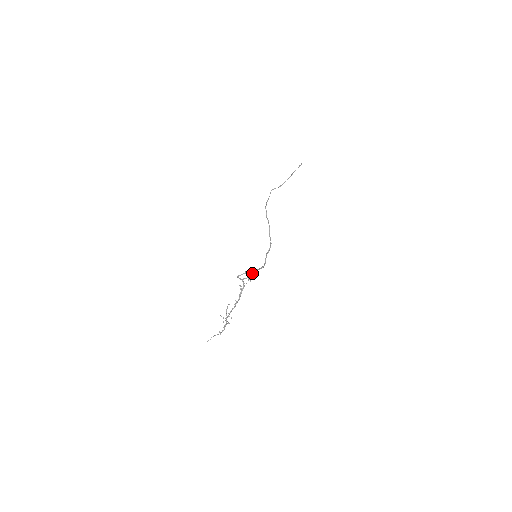
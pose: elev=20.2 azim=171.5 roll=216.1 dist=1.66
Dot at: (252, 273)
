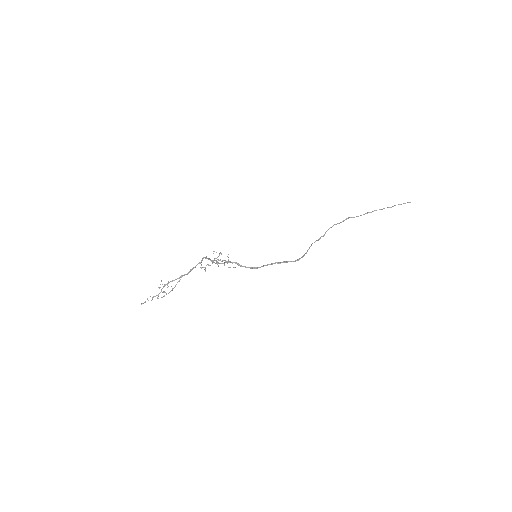
Dot at: (219, 255)
